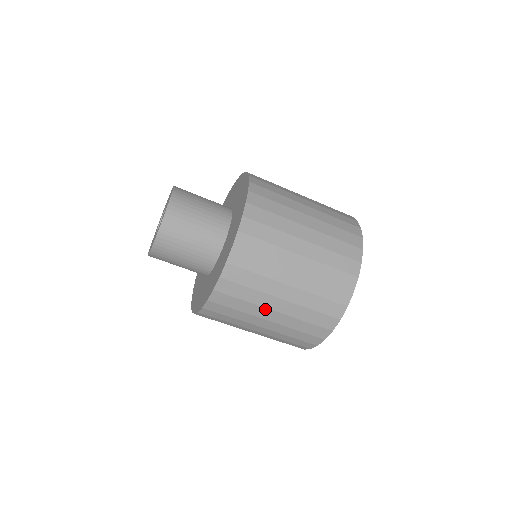
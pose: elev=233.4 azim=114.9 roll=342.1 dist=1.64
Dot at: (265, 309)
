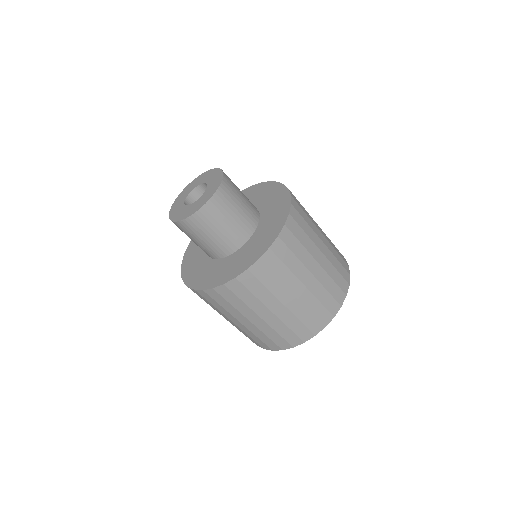
Dot at: (265, 308)
